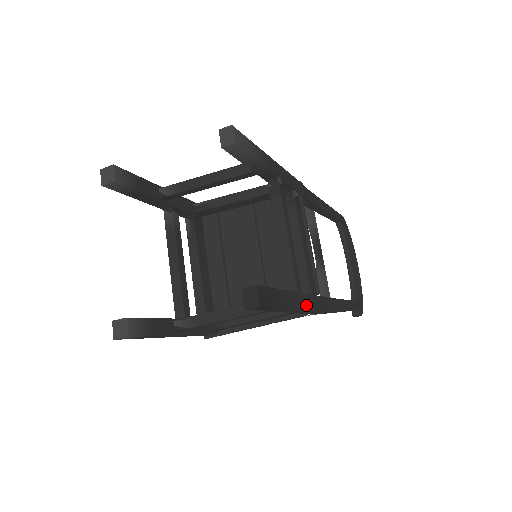
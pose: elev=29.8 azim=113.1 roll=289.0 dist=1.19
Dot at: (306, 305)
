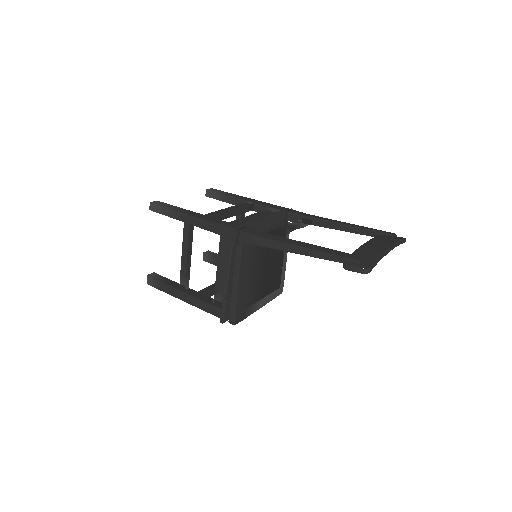
Dot at: (207, 219)
